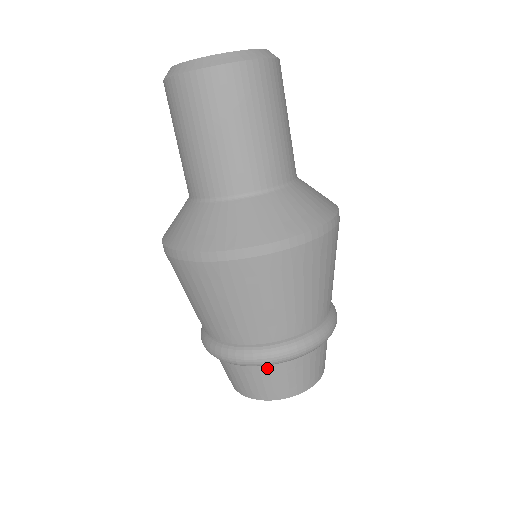
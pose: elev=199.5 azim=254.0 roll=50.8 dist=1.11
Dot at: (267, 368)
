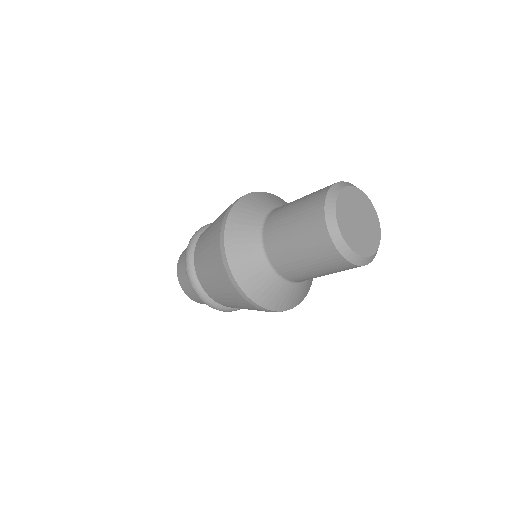
Dot at: occluded
